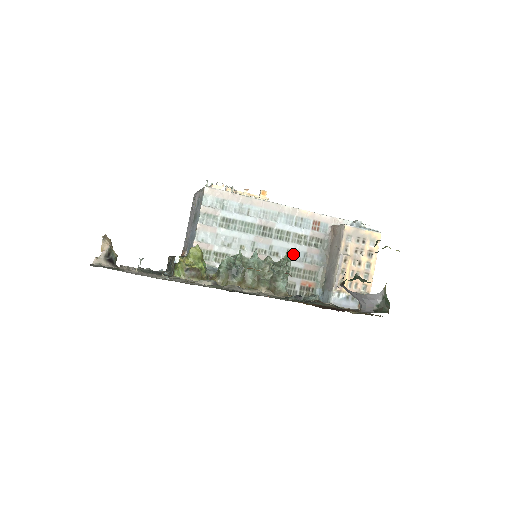
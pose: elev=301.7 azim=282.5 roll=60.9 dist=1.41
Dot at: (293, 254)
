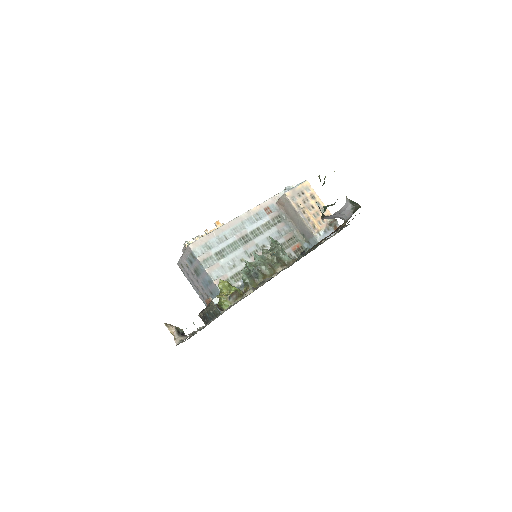
Dot at: occluded
